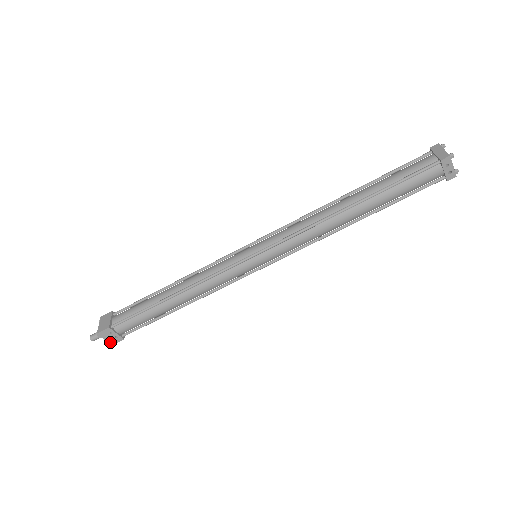
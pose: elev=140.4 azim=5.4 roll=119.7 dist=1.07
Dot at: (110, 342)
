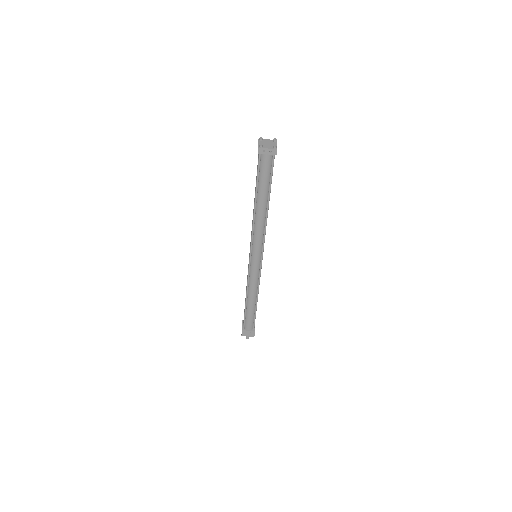
Dot at: (252, 336)
